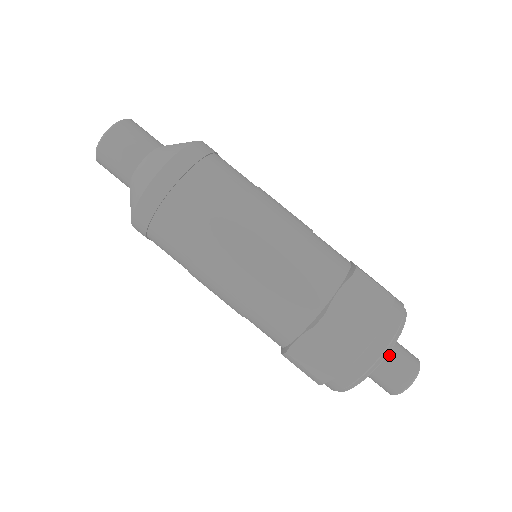
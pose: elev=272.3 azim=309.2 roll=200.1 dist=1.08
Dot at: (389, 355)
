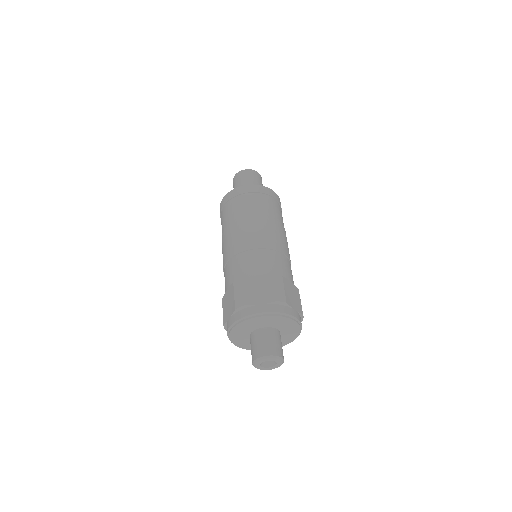
Dot at: (278, 336)
